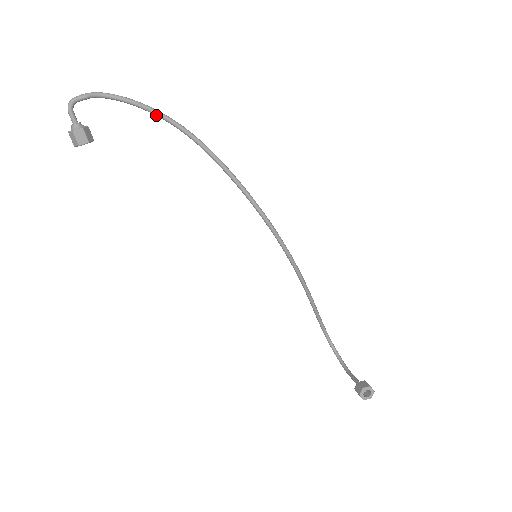
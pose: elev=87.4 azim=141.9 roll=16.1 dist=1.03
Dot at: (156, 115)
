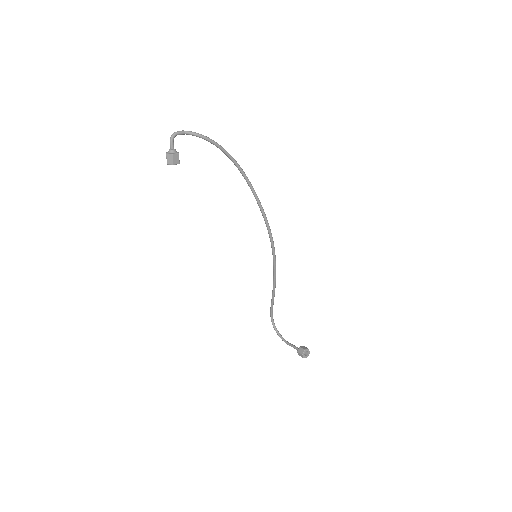
Dot at: (226, 154)
